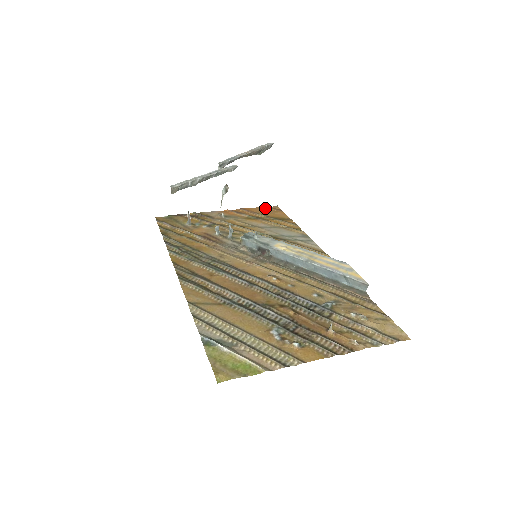
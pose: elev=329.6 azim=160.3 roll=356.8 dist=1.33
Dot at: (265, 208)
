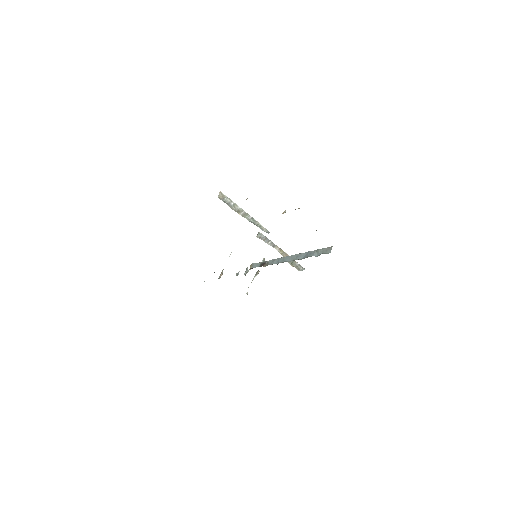
Dot at: occluded
